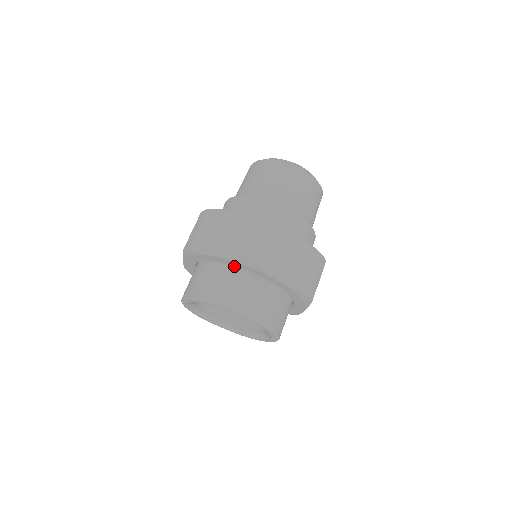
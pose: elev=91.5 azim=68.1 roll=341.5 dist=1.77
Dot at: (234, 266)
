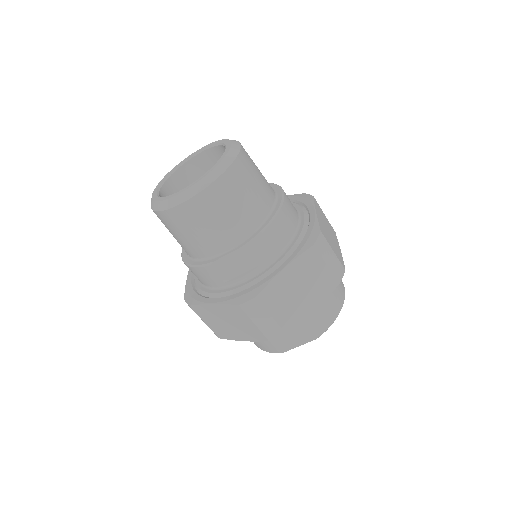
Dot at: occluded
